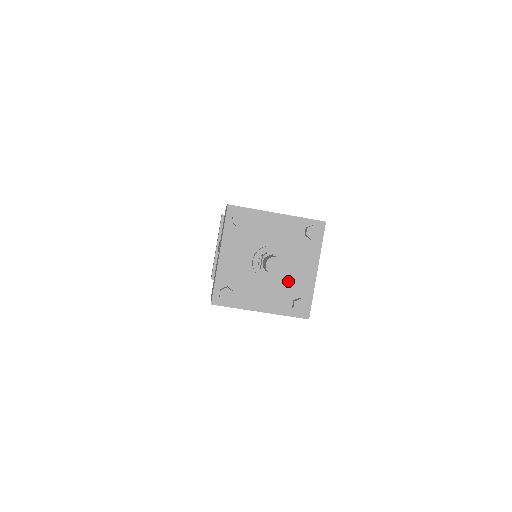
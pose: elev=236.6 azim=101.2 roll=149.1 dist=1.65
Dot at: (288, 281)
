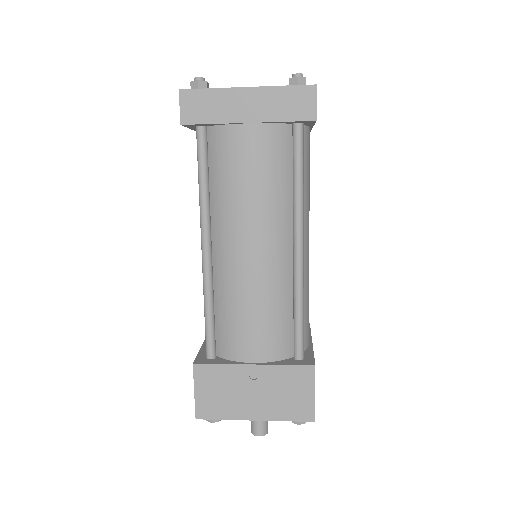
Dot at: occluded
